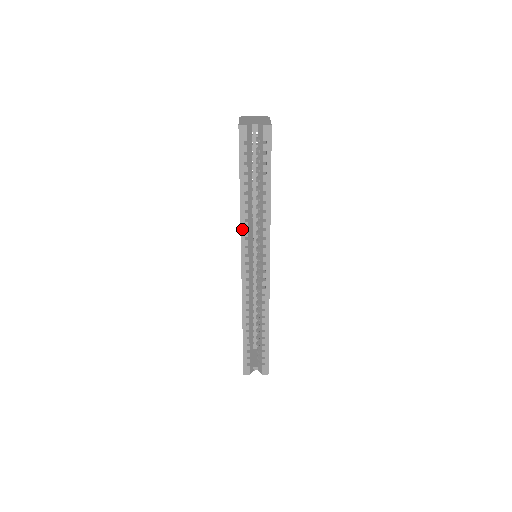
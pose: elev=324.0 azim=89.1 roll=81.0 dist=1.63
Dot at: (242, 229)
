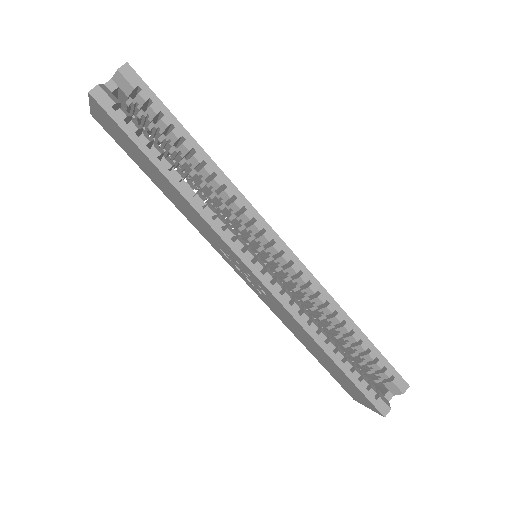
Dot at: (208, 221)
